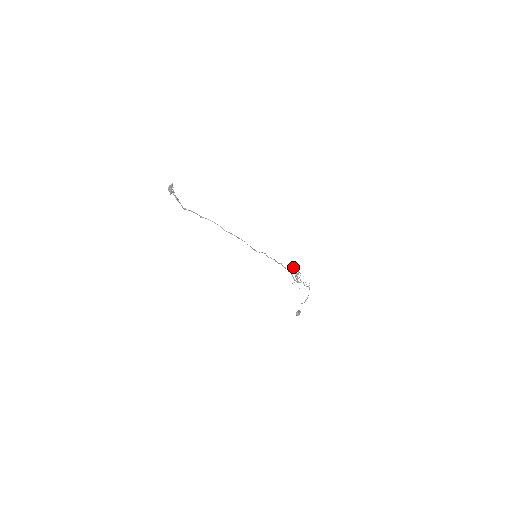
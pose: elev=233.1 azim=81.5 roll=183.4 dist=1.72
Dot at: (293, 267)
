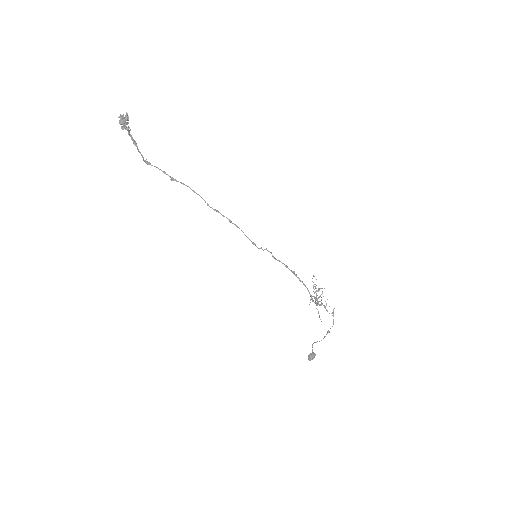
Dot at: (312, 278)
